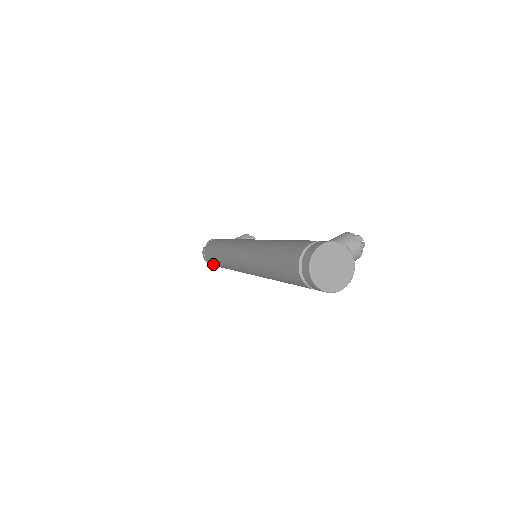
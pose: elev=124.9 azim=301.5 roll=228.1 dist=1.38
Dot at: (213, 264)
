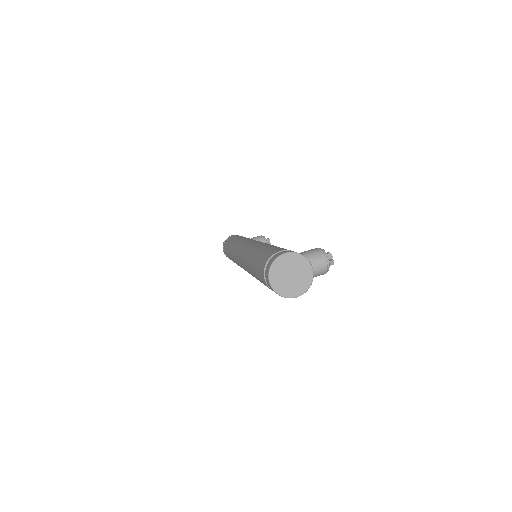
Dot at: occluded
